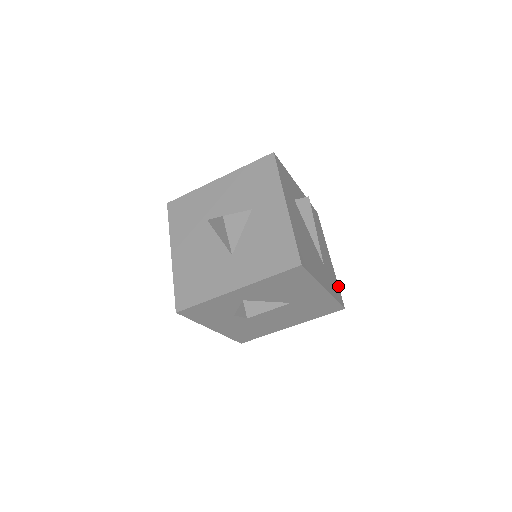
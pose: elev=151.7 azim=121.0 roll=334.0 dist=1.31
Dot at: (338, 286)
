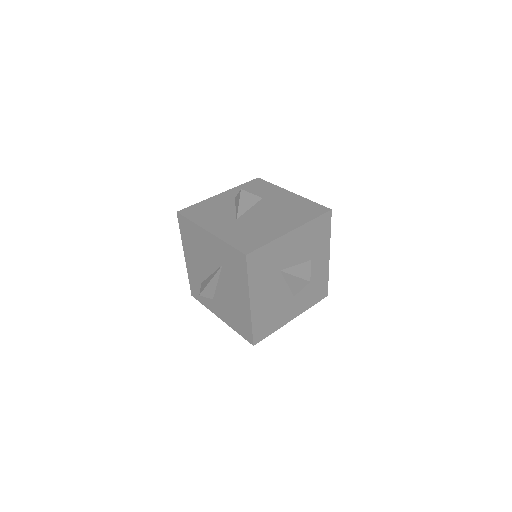
Dot at: occluded
